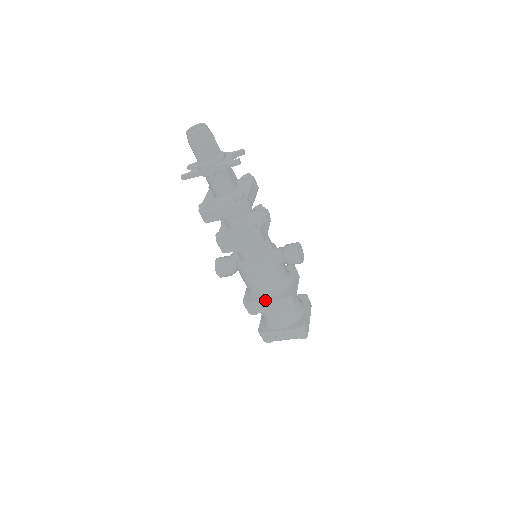
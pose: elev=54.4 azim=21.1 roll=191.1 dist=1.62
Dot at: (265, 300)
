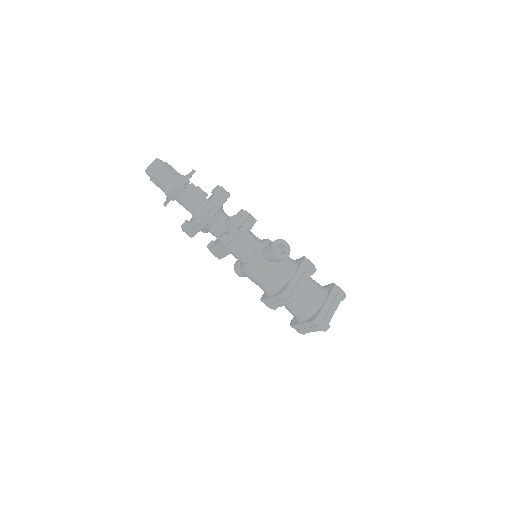
Dot at: (270, 297)
